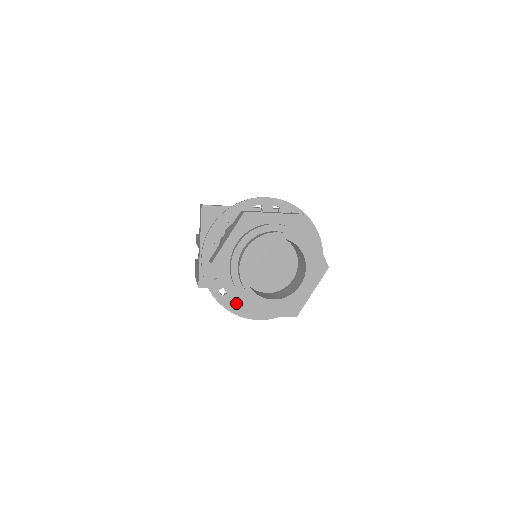
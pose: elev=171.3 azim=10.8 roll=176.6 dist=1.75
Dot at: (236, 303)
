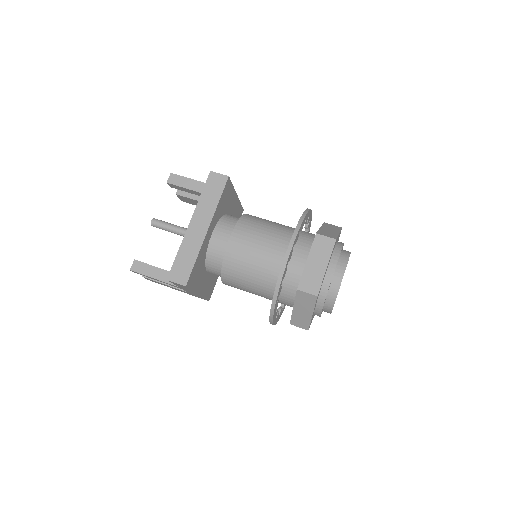
Dot at: occluded
